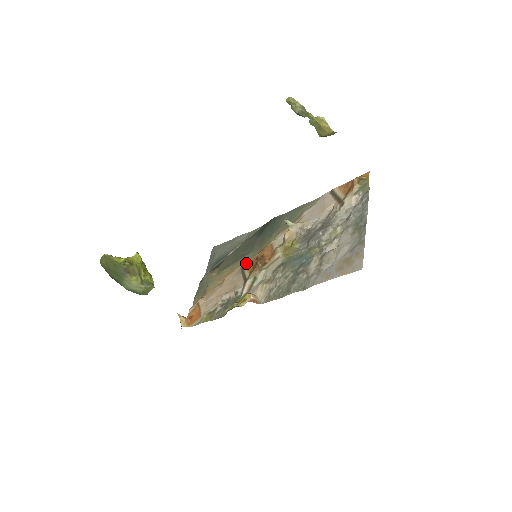
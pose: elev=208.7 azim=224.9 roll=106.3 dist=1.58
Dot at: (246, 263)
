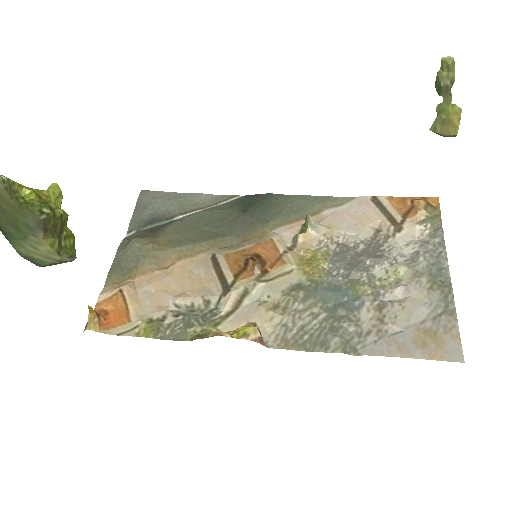
Dot at: (224, 254)
